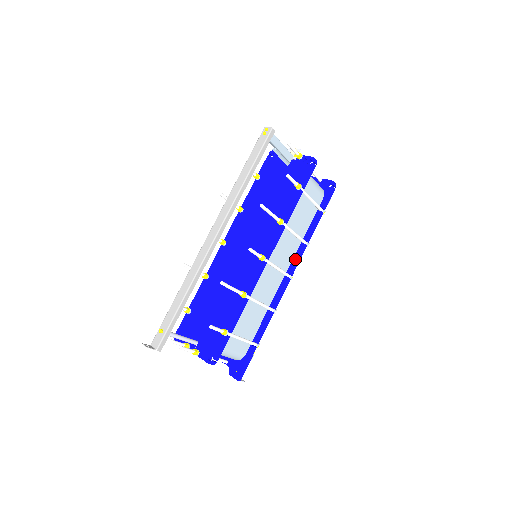
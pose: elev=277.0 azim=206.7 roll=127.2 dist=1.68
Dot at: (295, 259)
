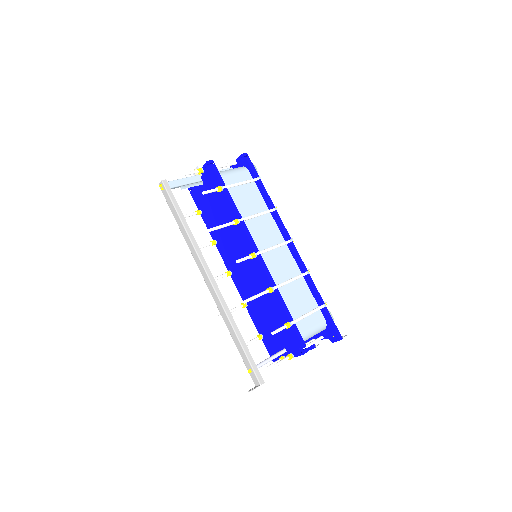
Dot at: (279, 227)
